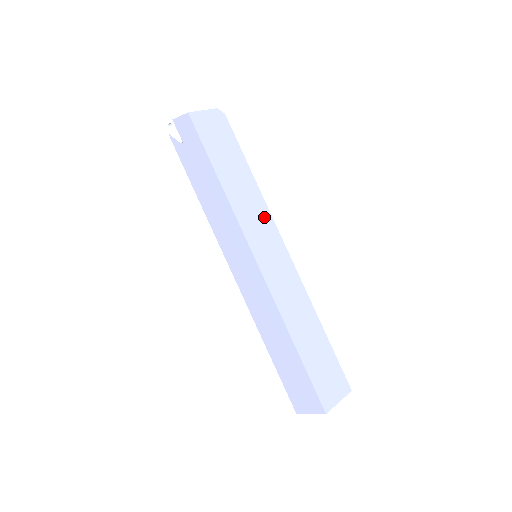
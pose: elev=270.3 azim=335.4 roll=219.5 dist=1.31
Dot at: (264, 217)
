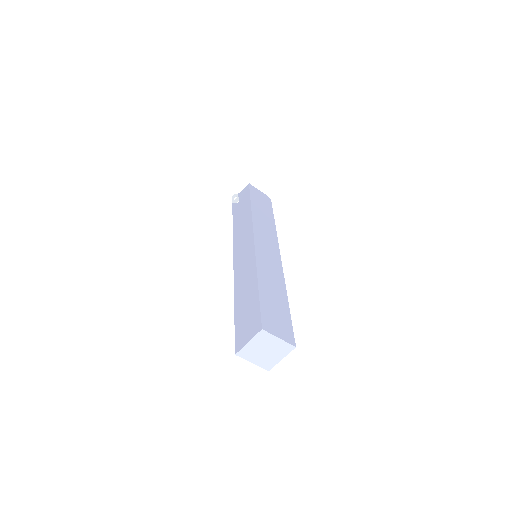
Dot at: (272, 236)
